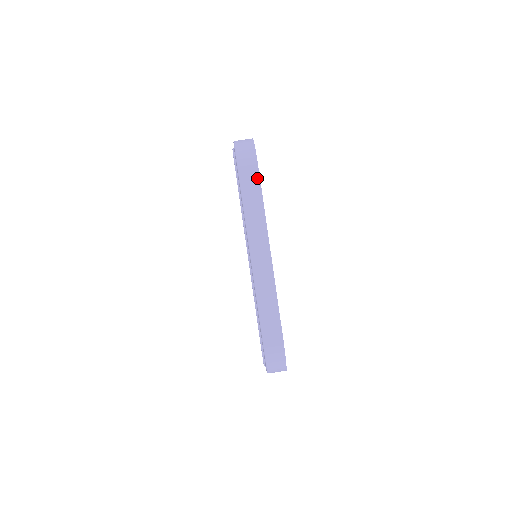
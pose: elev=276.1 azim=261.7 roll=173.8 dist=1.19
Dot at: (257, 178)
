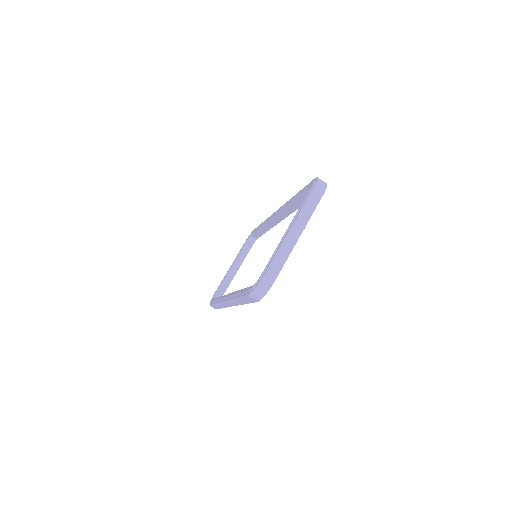
Dot at: (319, 199)
